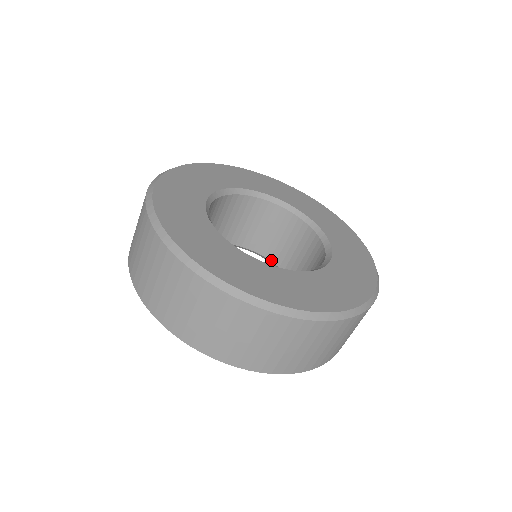
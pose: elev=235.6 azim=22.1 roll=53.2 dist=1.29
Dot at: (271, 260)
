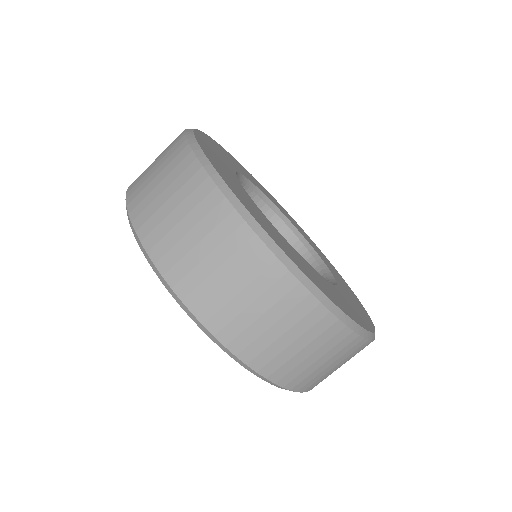
Dot at: occluded
